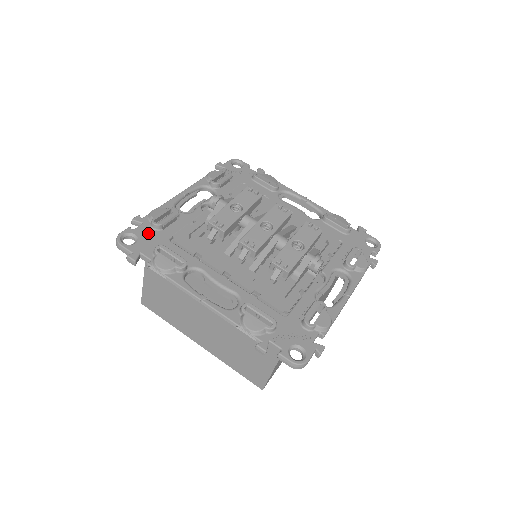
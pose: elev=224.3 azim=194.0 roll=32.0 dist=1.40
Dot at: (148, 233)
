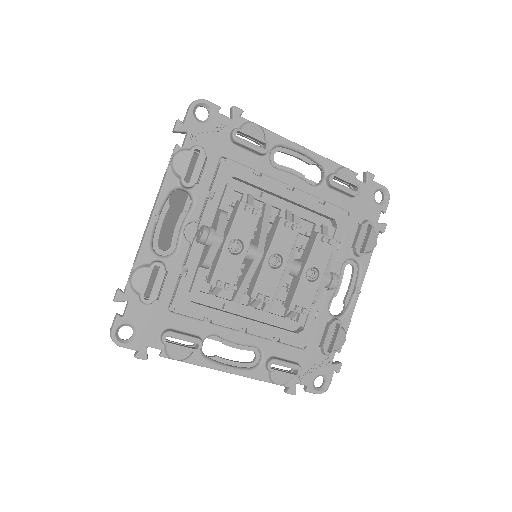
Dot at: (142, 314)
